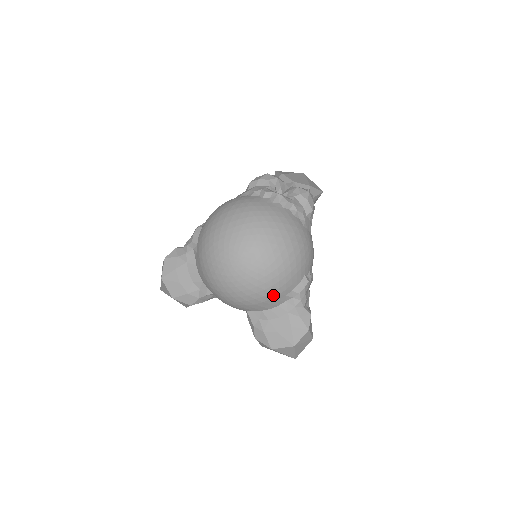
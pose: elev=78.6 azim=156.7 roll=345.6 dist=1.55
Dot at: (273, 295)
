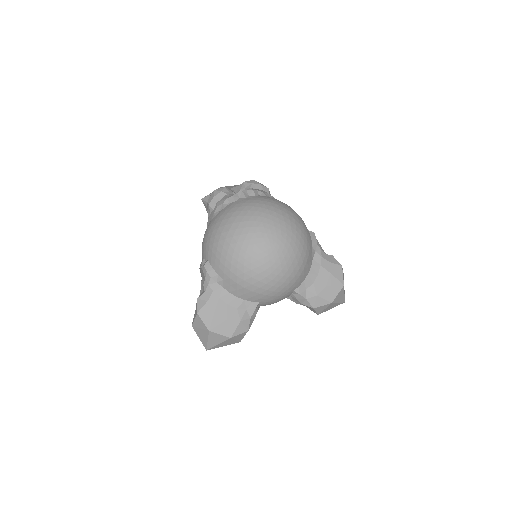
Dot at: (306, 257)
